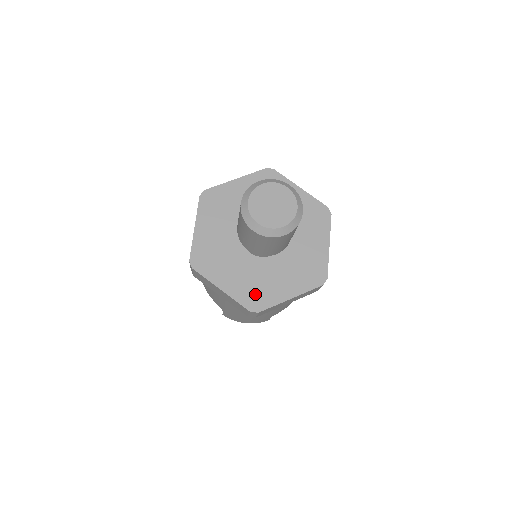
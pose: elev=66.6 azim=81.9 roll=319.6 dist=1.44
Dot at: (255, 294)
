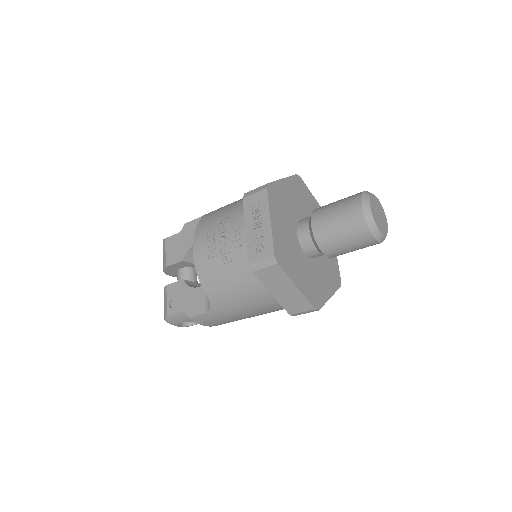
Dot at: (314, 293)
